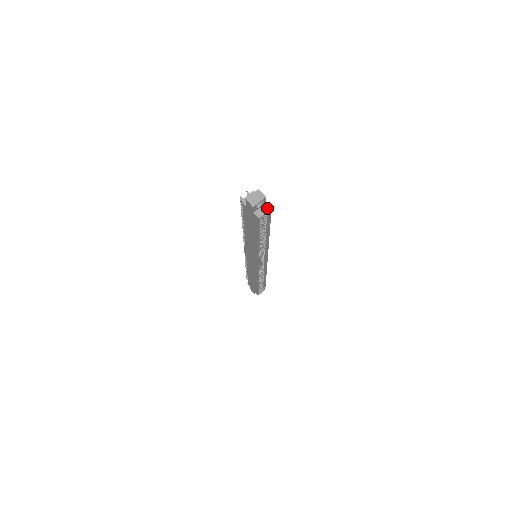
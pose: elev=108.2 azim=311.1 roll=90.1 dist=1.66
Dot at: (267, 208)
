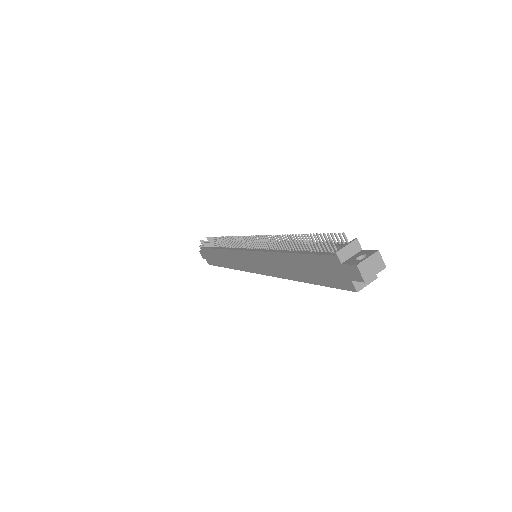
Dot at: occluded
